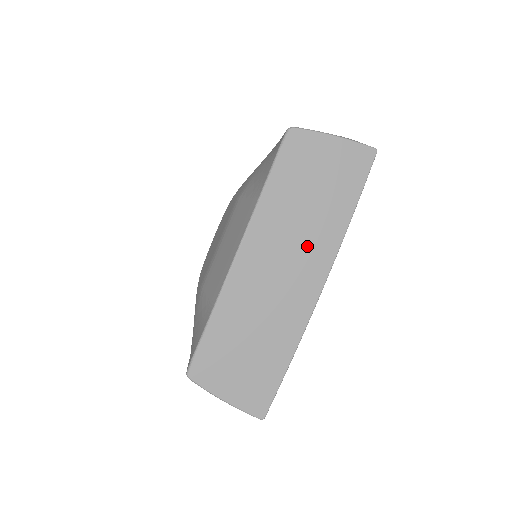
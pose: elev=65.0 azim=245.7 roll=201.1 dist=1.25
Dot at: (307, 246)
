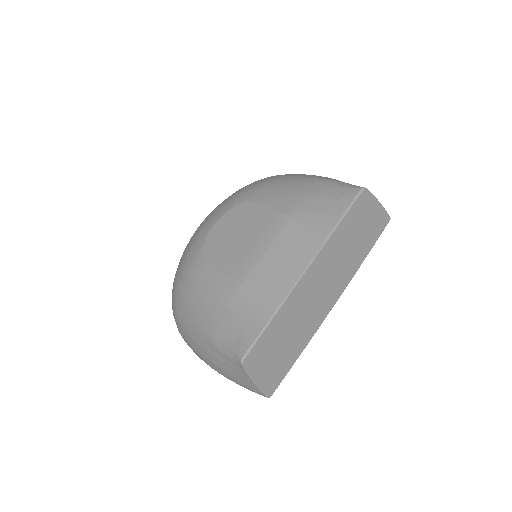
Dot at: (339, 274)
